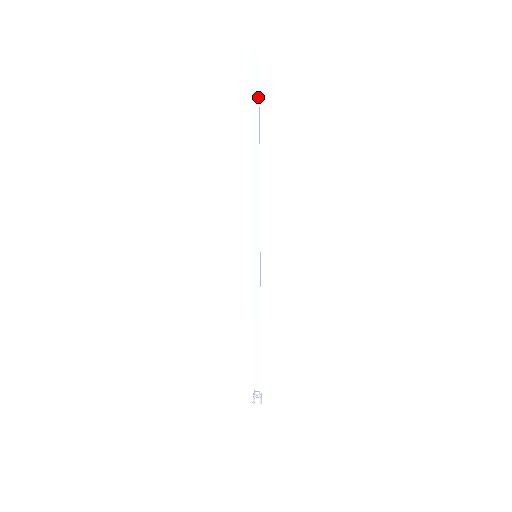
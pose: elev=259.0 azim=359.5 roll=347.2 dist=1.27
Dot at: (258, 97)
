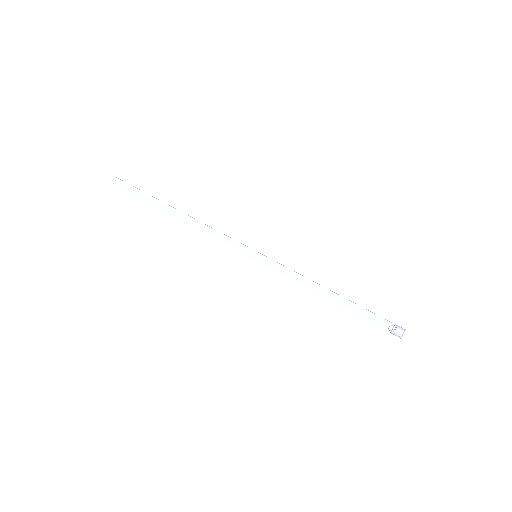
Dot at: (139, 190)
